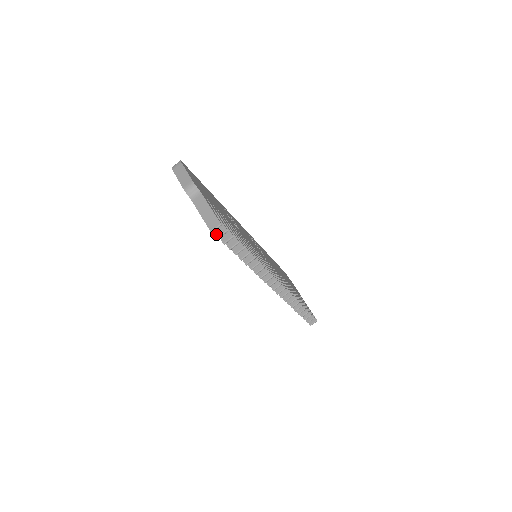
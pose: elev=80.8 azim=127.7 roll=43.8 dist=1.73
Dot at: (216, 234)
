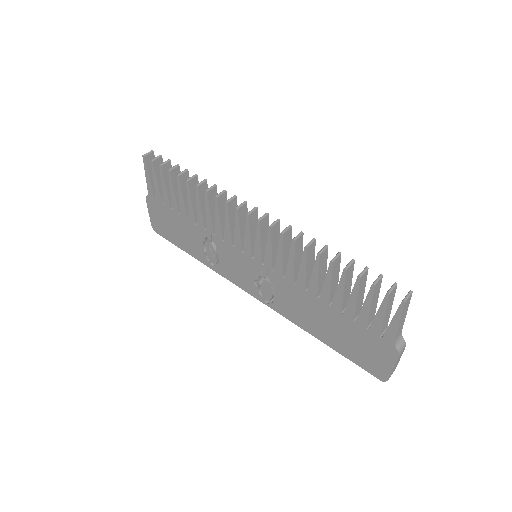
Dot at: (152, 163)
